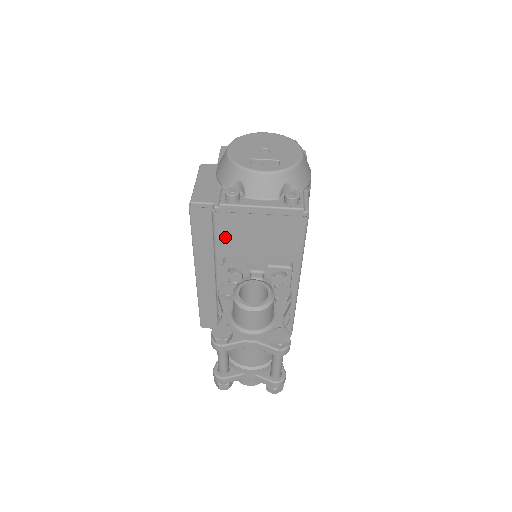
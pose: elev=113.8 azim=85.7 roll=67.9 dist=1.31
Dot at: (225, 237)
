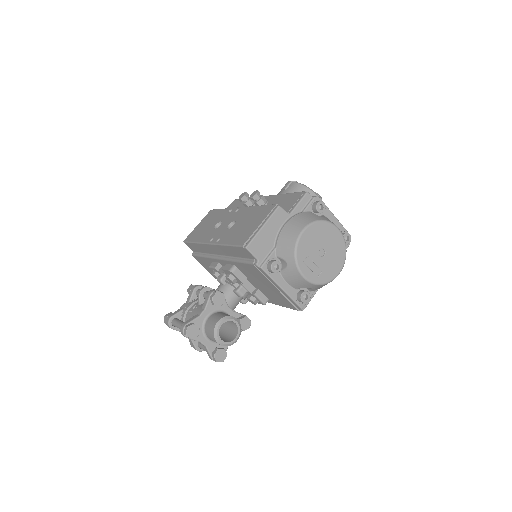
Dot at: (246, 268)
